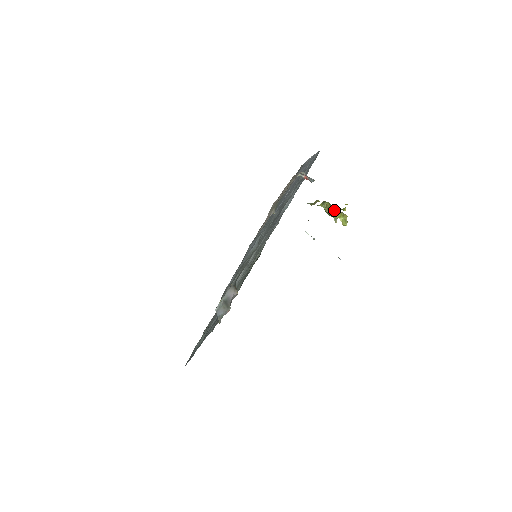
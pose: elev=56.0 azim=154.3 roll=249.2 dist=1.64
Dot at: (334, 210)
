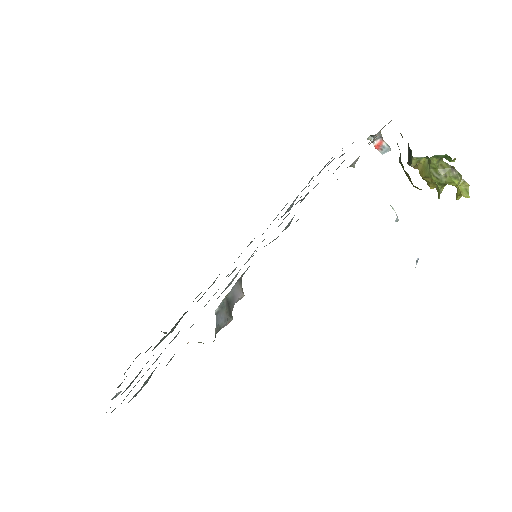
Dot at: (454, 172)
